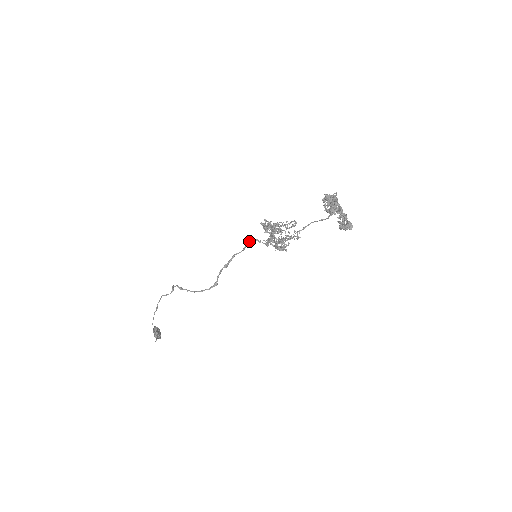
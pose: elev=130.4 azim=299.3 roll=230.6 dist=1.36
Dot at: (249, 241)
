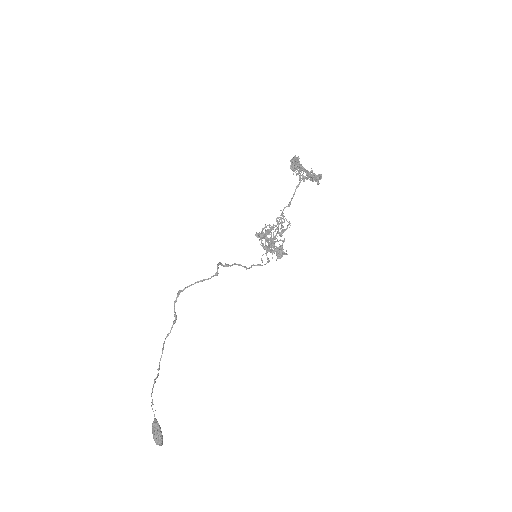
Dot at: (251, 266)
